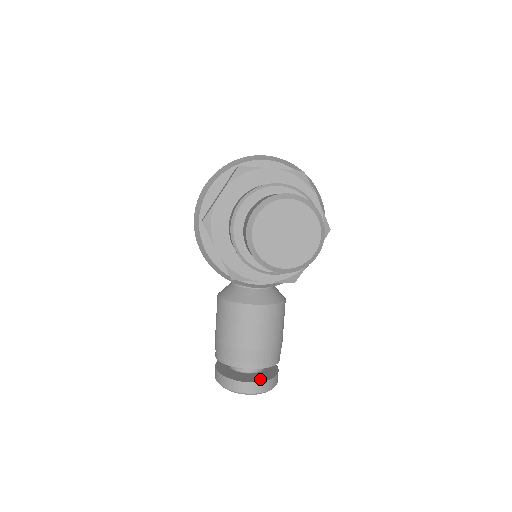
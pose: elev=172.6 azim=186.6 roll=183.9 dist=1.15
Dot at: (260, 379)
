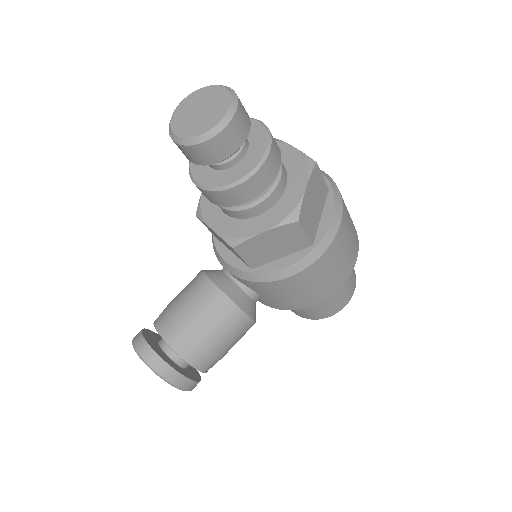
Dot at: (157, 351)
